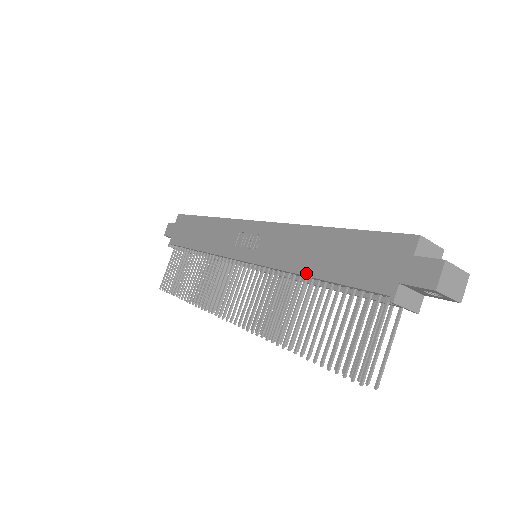
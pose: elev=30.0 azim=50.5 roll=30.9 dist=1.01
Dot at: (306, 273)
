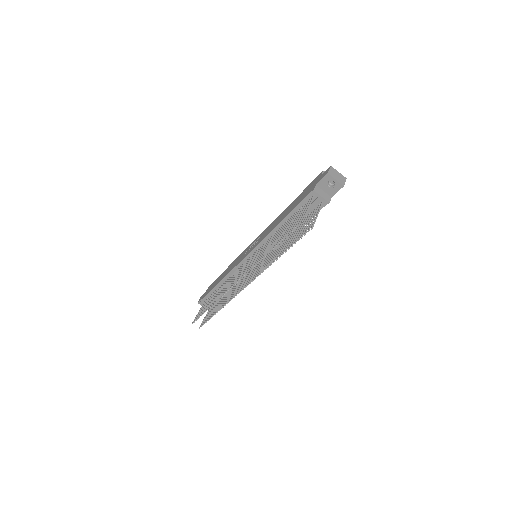
Dot at: (279, 222)
